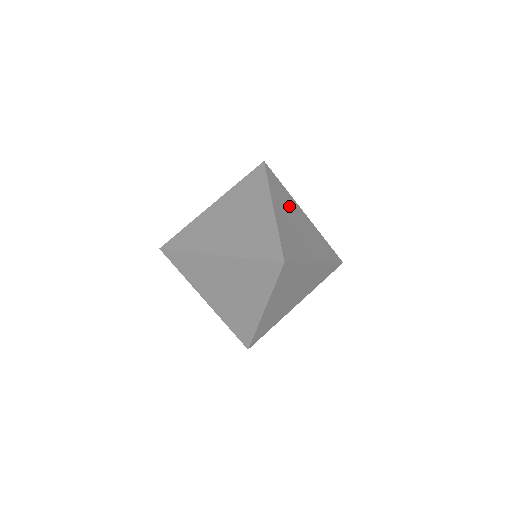
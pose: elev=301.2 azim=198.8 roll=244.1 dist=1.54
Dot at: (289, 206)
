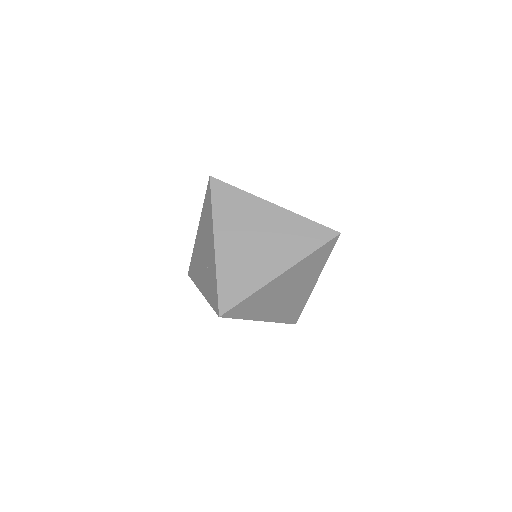
Dot at: occluded
